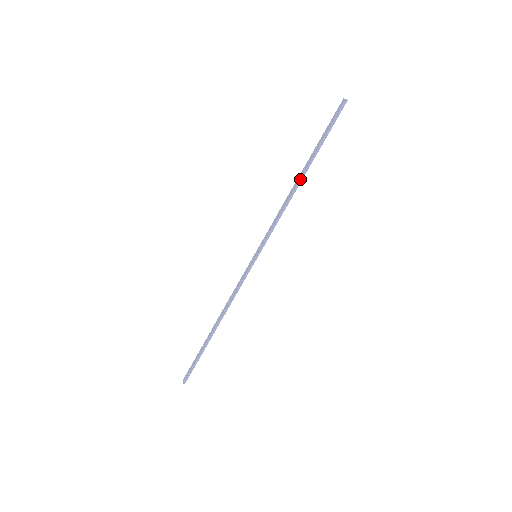
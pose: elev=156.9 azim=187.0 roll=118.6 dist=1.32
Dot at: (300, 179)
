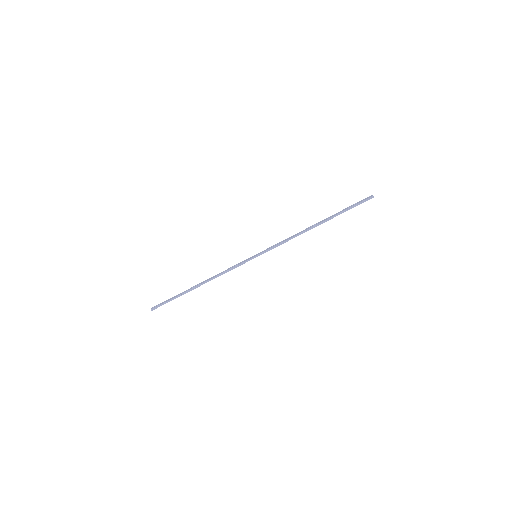
Dot at: (315, 225)
